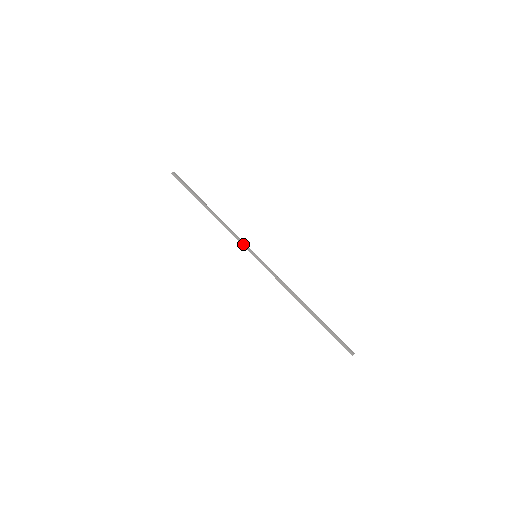
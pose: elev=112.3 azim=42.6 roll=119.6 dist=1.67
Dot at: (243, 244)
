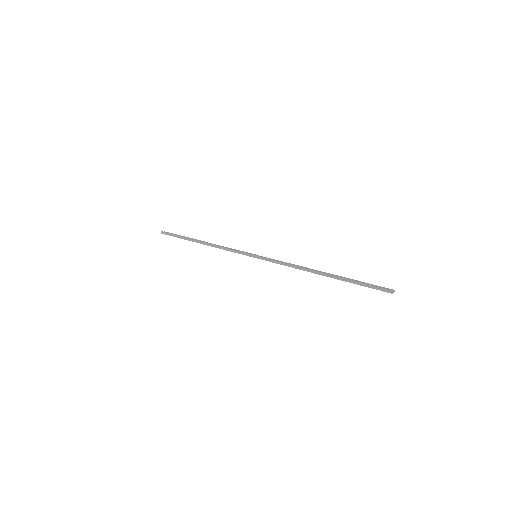
Dot at: (240, 253)
